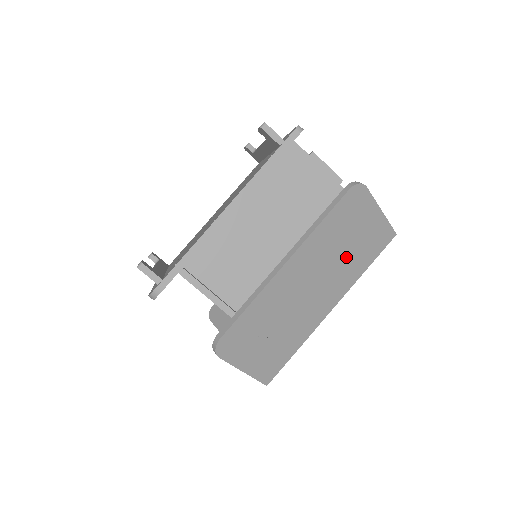
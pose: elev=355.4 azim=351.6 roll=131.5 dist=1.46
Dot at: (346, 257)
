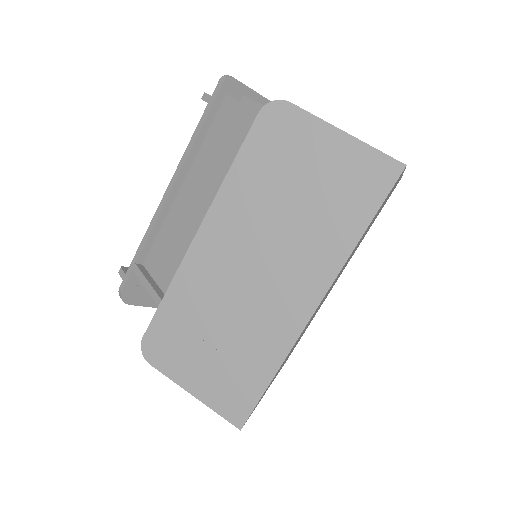
Dot at: (303, 217)
